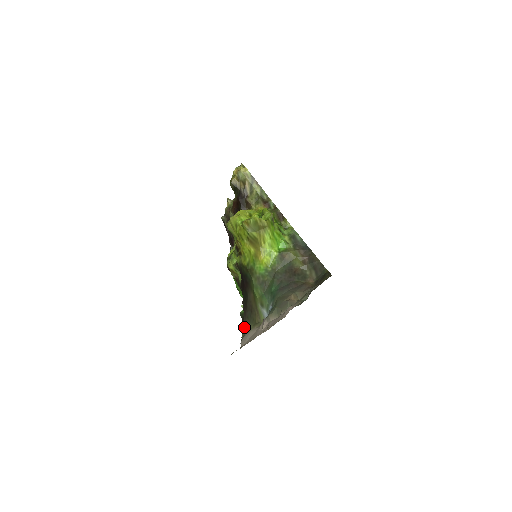
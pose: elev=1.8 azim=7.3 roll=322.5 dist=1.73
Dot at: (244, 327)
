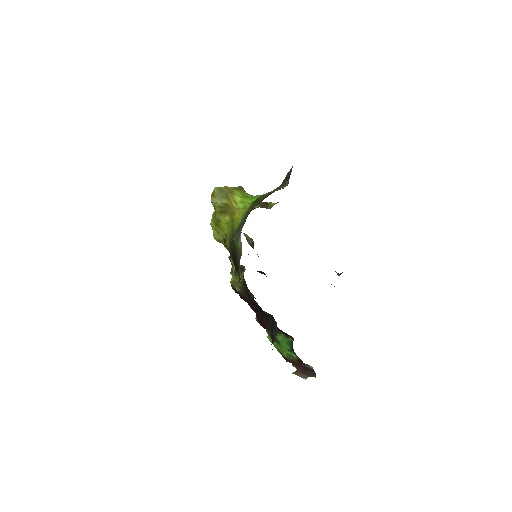
Dot at: occluded
